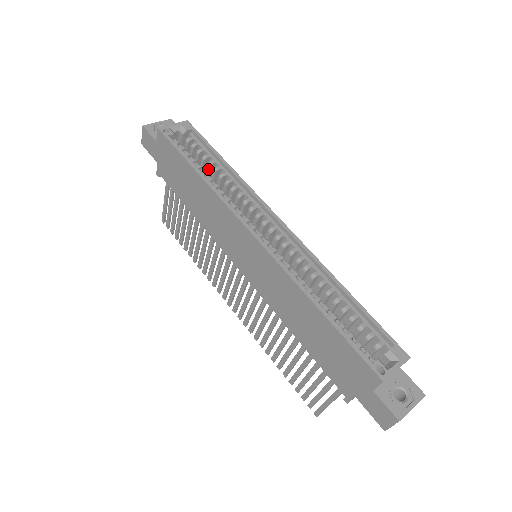
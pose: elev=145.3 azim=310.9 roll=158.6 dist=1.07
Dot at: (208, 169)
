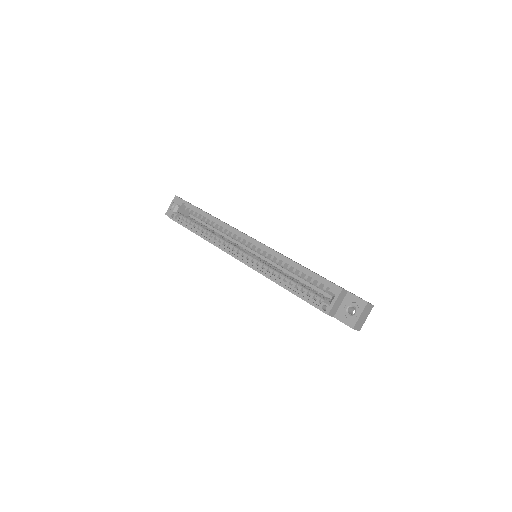
Dot at: occluded
